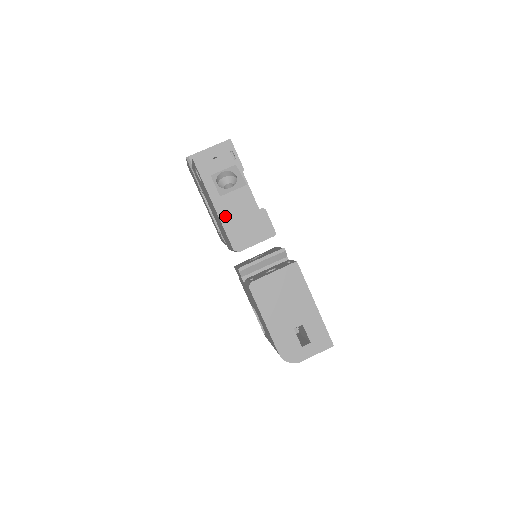
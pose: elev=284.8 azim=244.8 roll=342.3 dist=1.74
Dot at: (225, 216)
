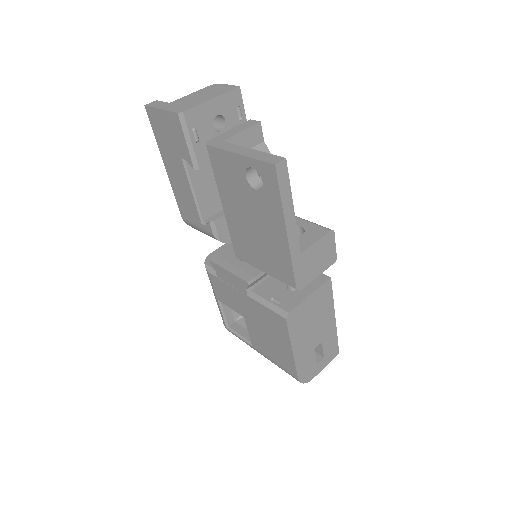
Dot at: (296, 247)
